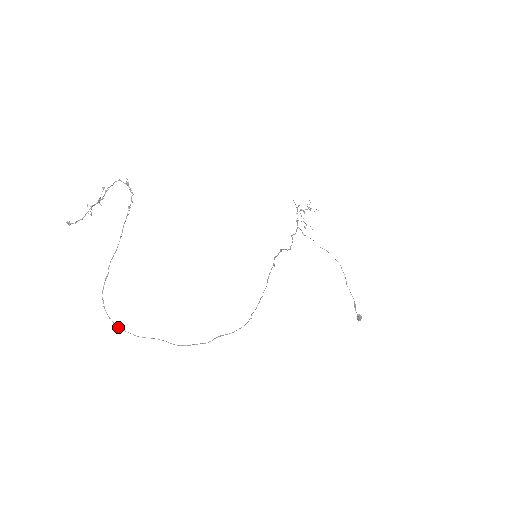
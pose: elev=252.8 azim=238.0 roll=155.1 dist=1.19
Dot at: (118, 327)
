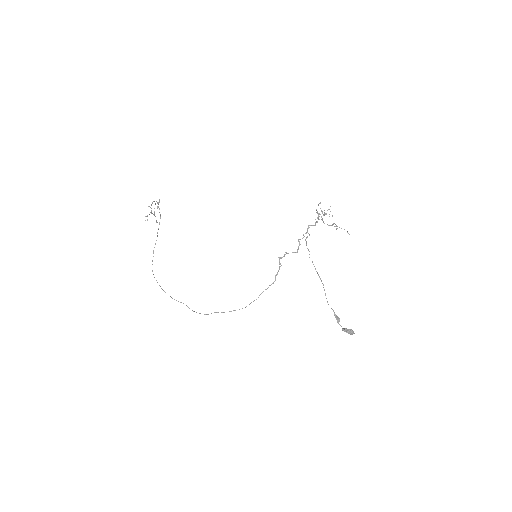
Dot at: (163, 290)
